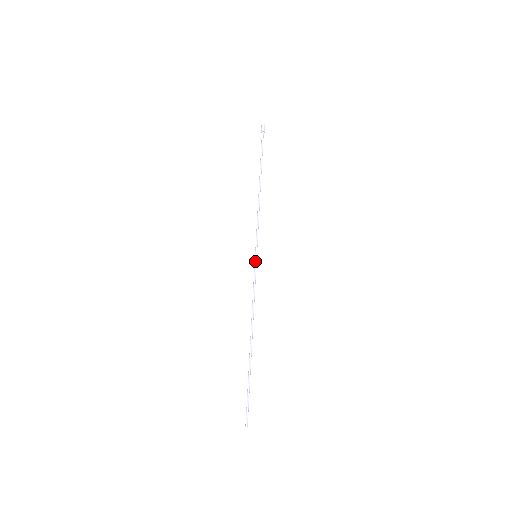
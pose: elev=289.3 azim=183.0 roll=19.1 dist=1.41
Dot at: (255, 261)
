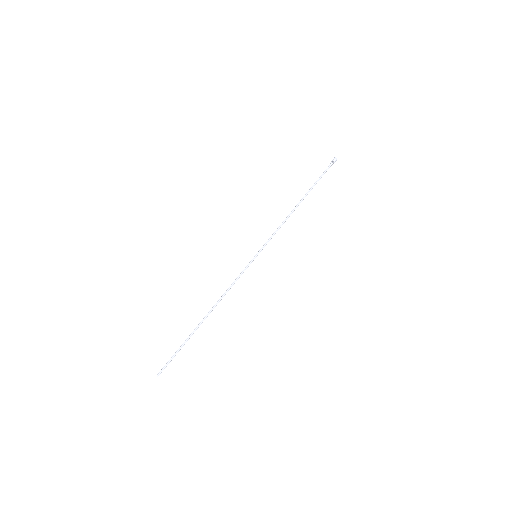
Dot at: (252, 259)
